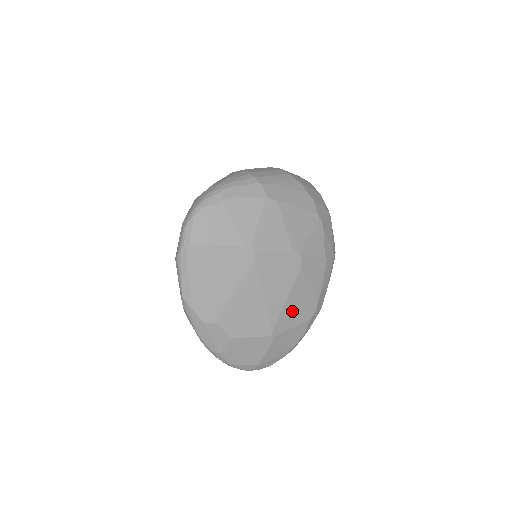
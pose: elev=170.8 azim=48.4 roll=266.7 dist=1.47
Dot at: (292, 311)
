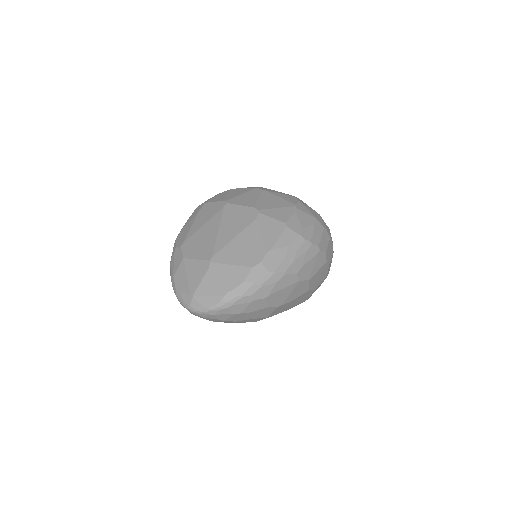
Dot at: (236, 250)
